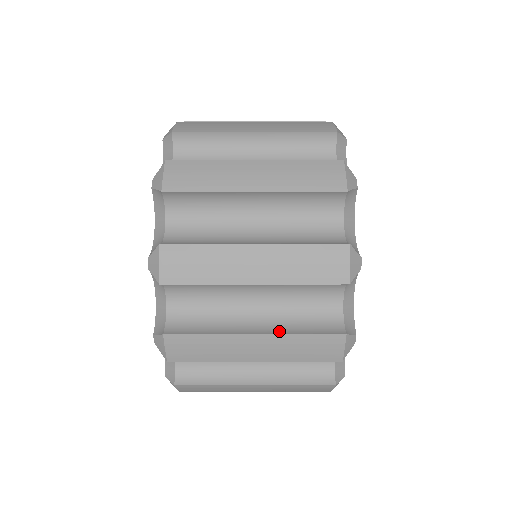
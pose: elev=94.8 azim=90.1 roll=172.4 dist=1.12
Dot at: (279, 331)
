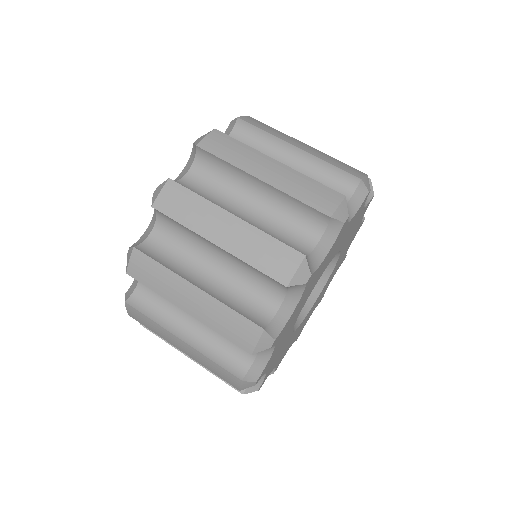
Dot at: (199, 347)
